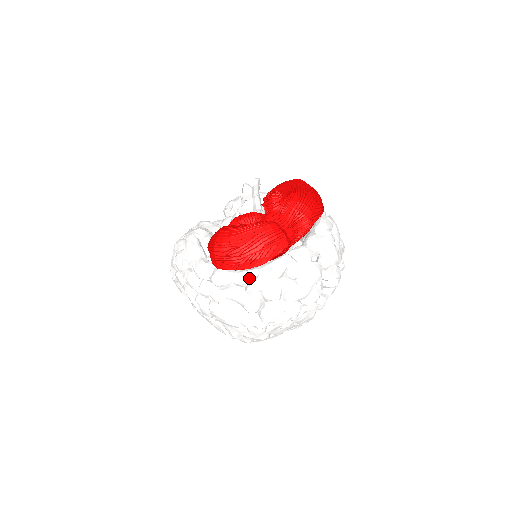
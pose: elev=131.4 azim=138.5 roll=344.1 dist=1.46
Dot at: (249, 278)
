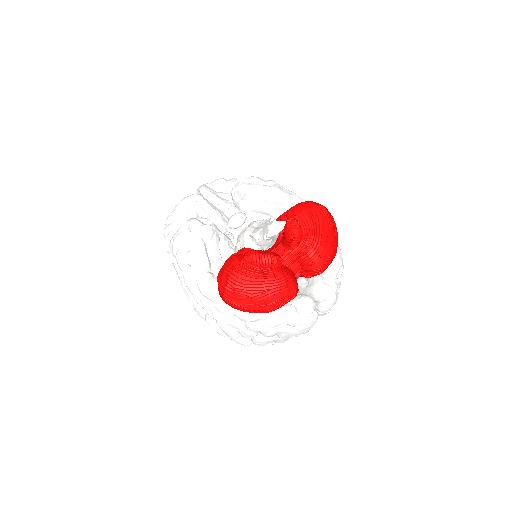
Dot at: (252, 321)
